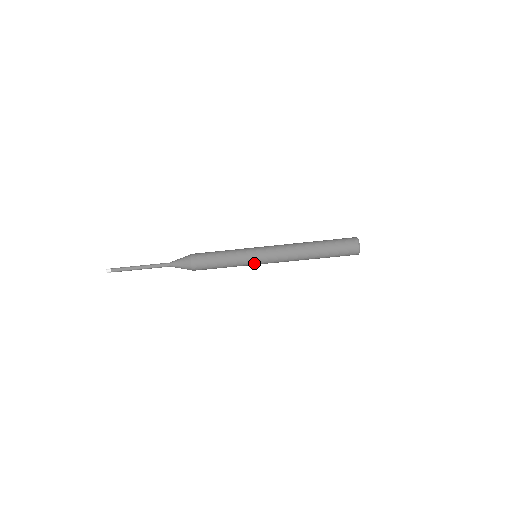
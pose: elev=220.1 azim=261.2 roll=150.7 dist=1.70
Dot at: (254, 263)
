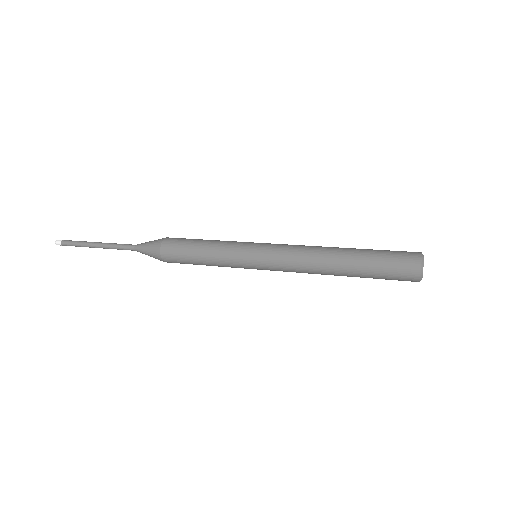
Dot at: (252, 268)
